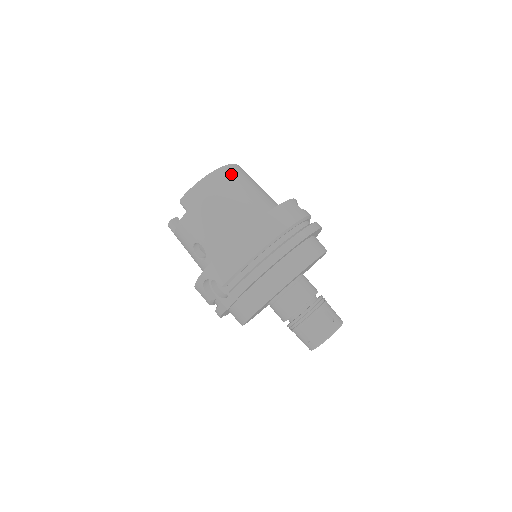
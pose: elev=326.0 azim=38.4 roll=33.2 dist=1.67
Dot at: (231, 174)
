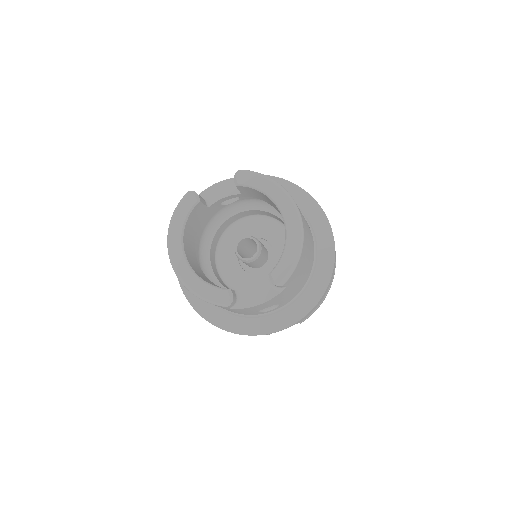
Dot at: occluded
